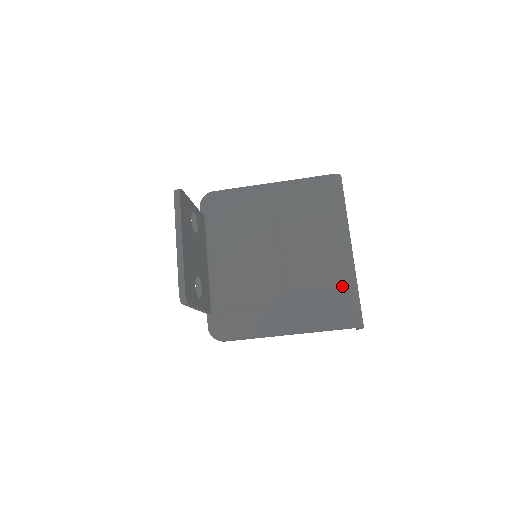
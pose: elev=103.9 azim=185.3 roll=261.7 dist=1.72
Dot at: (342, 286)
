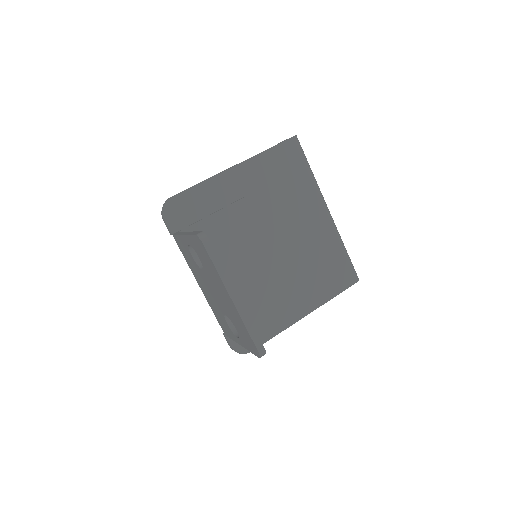
Dot at: (335, 251)
